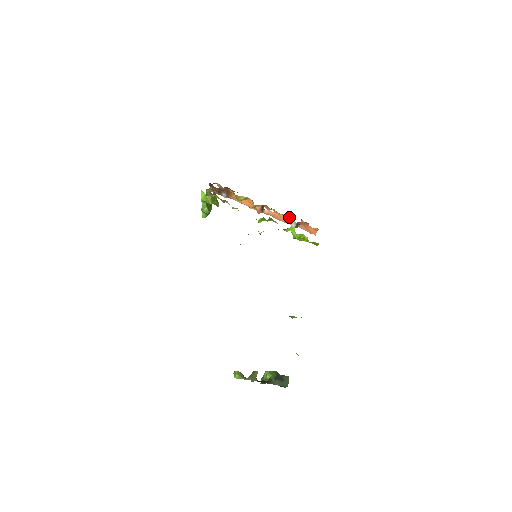
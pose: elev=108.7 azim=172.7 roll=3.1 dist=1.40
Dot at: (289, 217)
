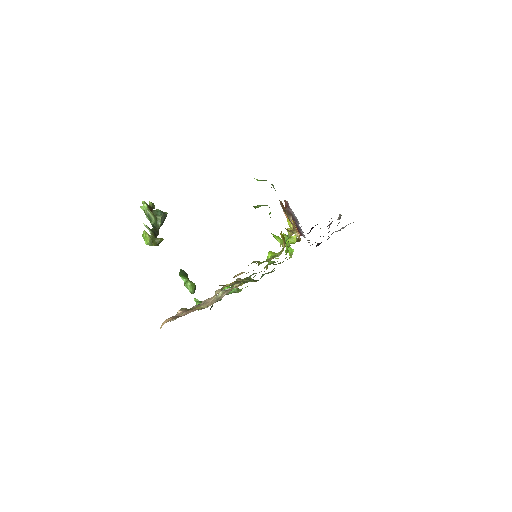
Dot at: (297, 230)
